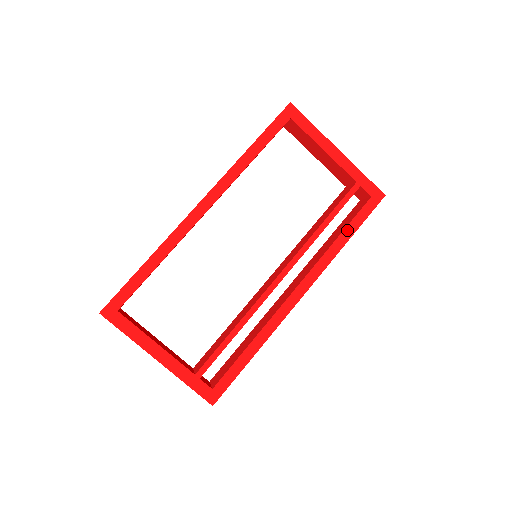
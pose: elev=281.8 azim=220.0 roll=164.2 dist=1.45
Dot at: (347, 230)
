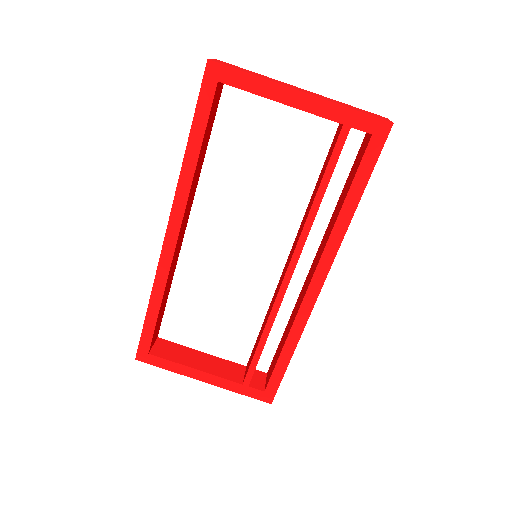
Dot at: (351, 193)
